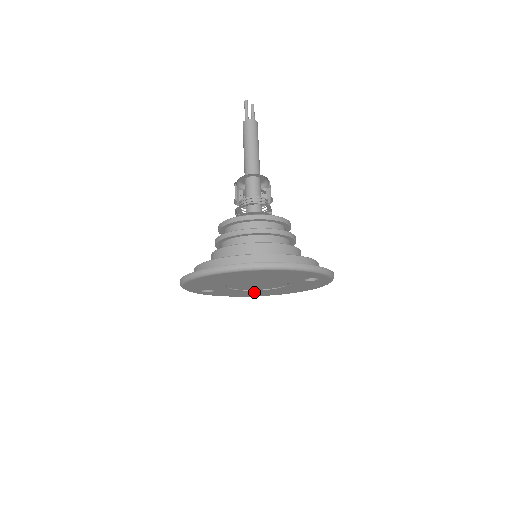
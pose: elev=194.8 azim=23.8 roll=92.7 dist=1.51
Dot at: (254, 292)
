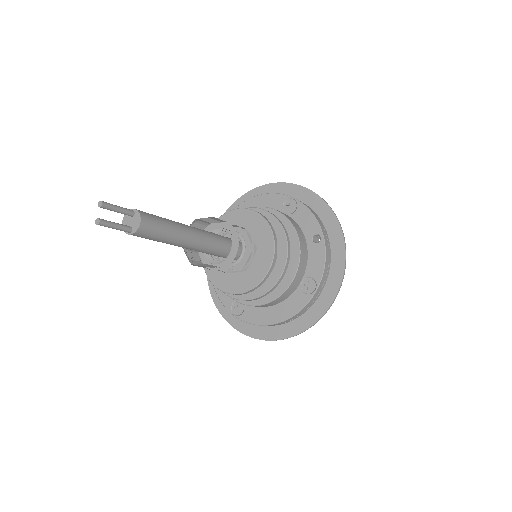
Dot at: occluded
